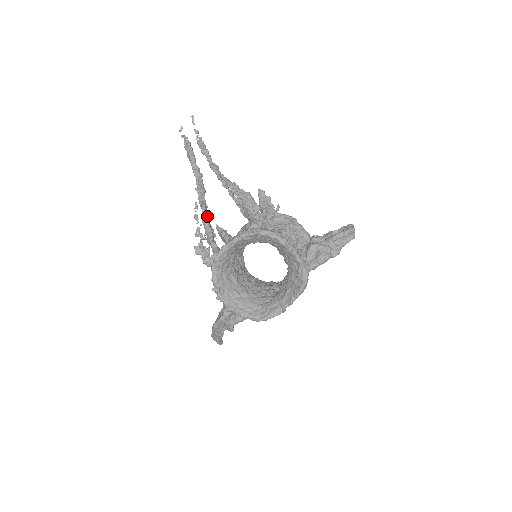
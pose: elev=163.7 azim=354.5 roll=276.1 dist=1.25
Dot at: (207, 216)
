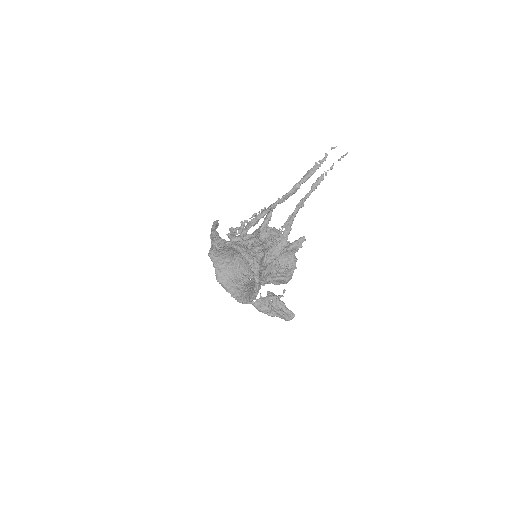
Dot at: (263, 216)
